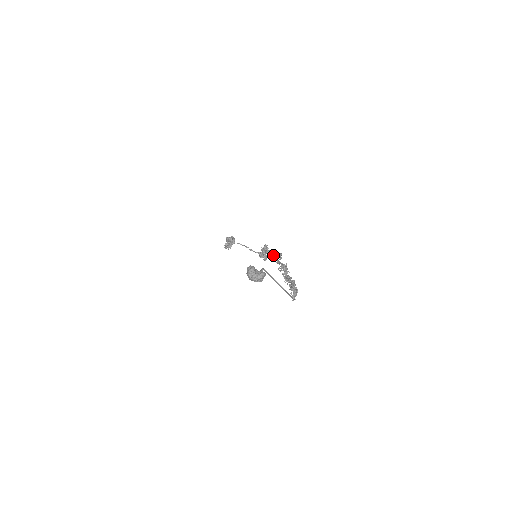
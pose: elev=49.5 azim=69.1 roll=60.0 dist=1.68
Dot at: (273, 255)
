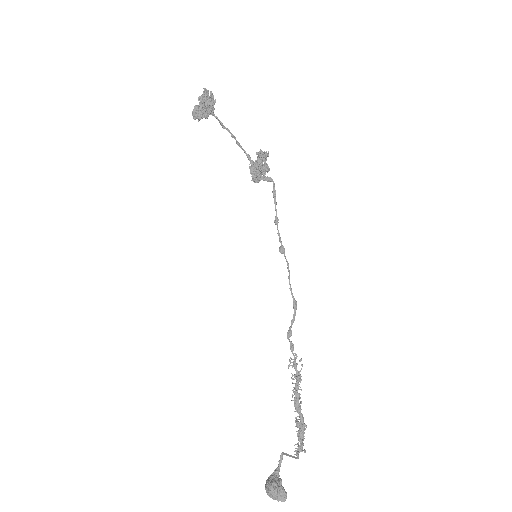
Dot at: occluded
